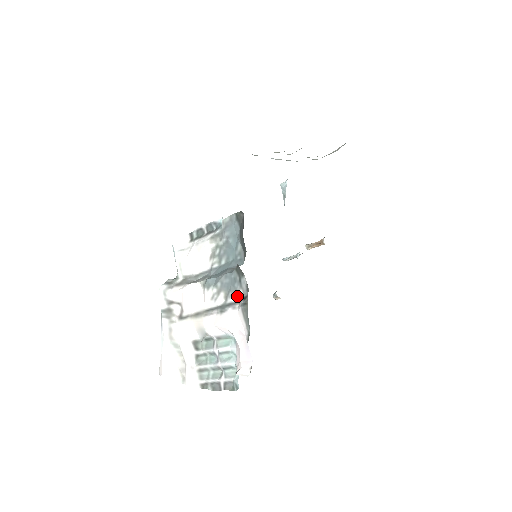
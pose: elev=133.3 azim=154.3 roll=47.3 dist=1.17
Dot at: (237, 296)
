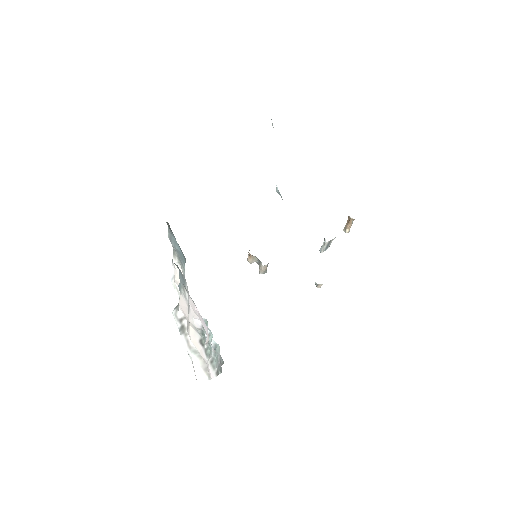
Dot at: (186, 285)
